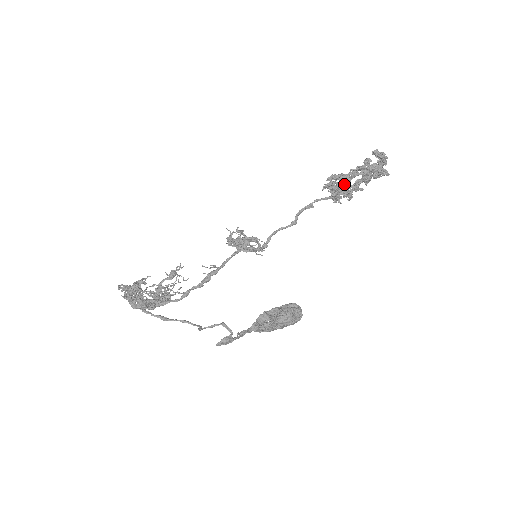
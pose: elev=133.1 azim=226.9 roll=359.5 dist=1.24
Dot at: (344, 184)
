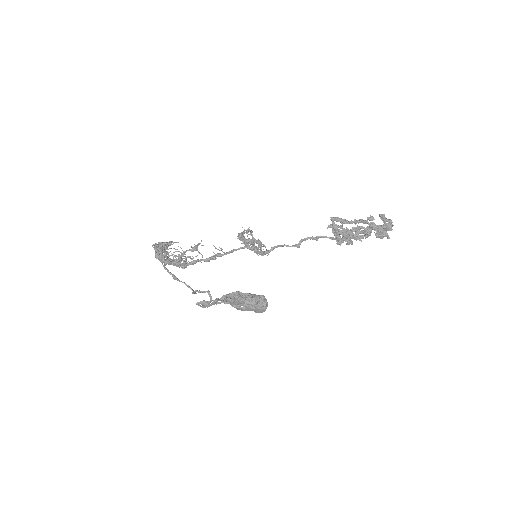
Dot at: (348, 231)
